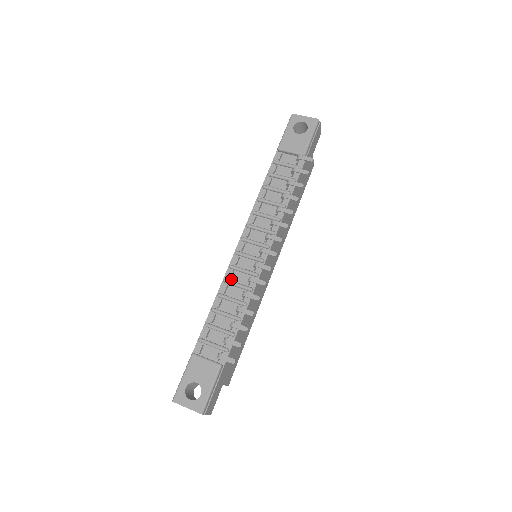
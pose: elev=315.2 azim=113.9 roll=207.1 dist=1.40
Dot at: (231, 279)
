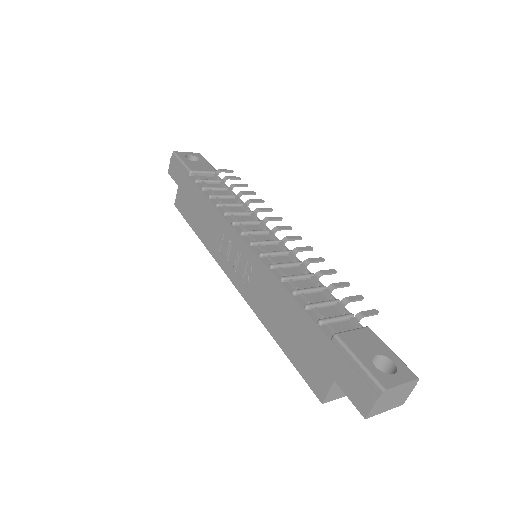
Dot at: (274, 264)
